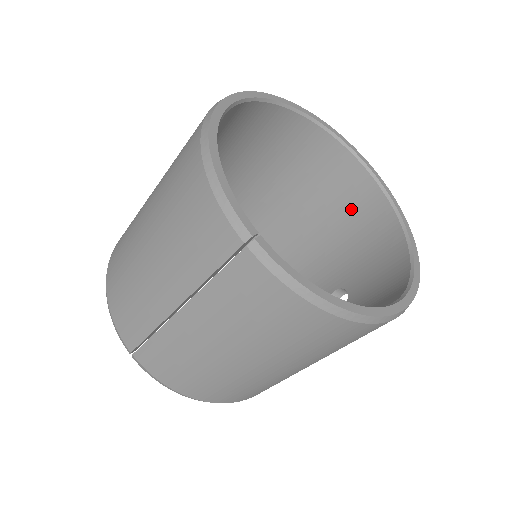
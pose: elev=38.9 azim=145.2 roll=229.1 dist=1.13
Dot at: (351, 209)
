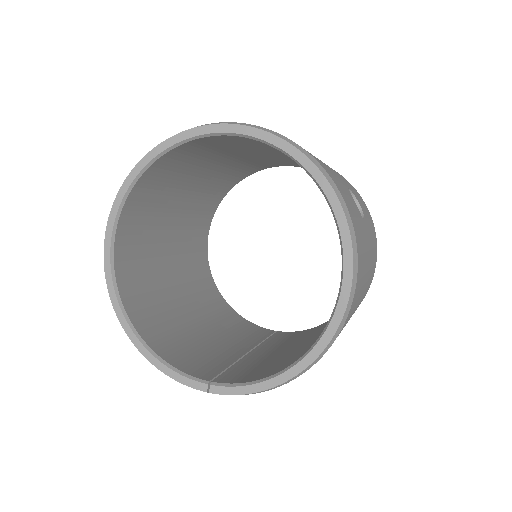
Dot at: (264, 147)
